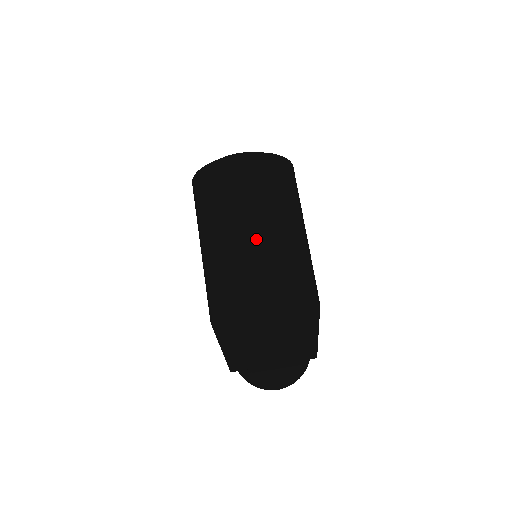
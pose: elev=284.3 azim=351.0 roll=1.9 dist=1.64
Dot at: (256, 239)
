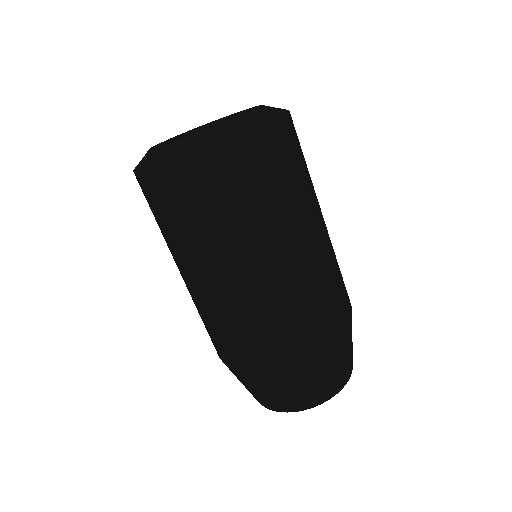
Dot at: (300, 265)
